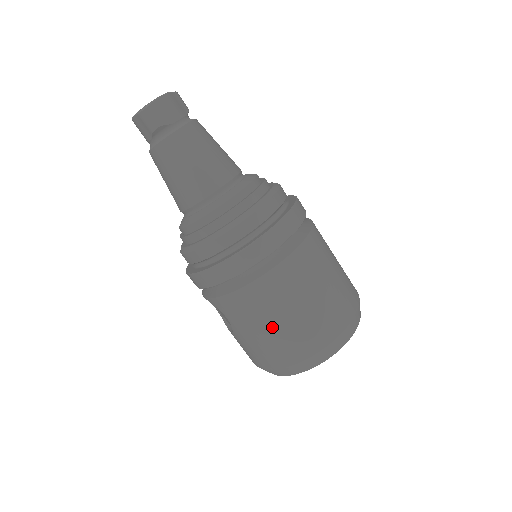
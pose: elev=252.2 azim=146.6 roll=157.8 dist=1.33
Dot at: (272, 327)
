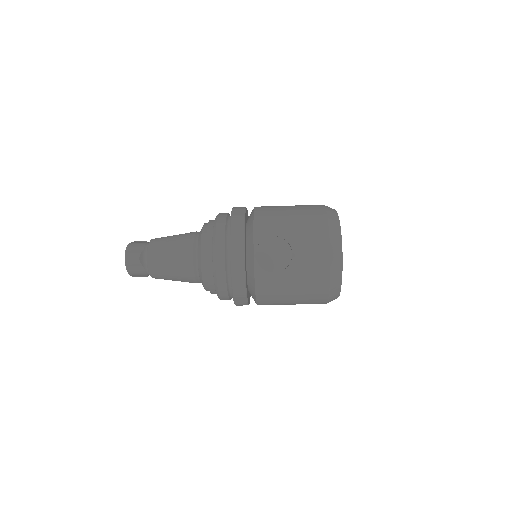
Dot at: occluded
